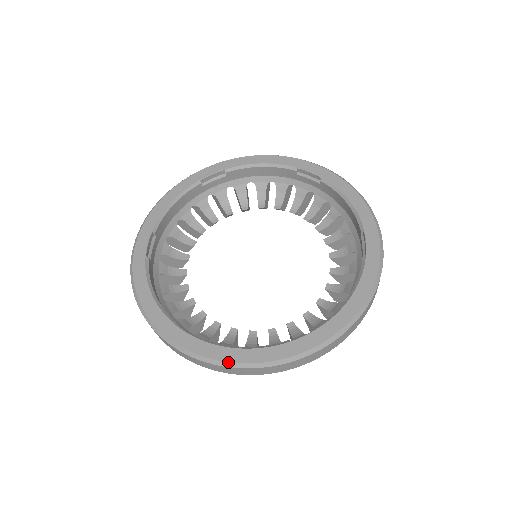
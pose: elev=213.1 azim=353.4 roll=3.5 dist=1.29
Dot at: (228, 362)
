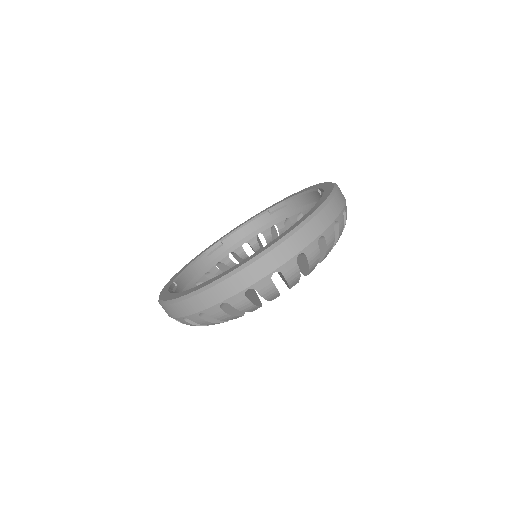
Dot at: (235, 269)
